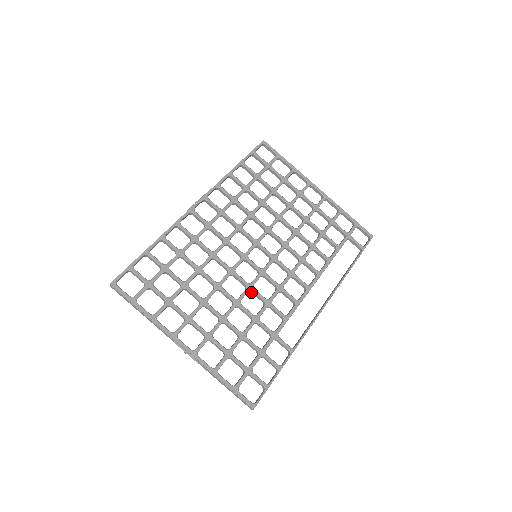
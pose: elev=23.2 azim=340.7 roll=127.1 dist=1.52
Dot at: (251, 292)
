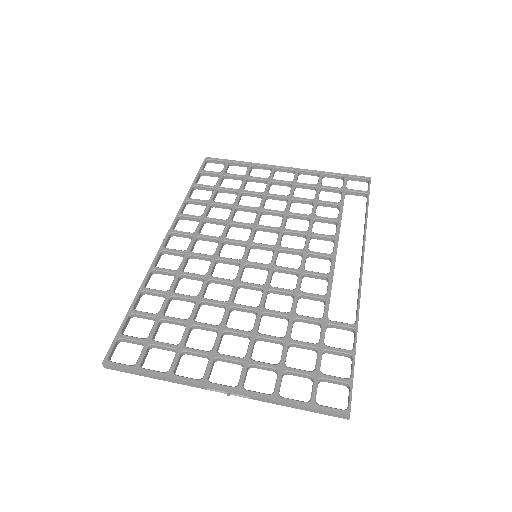
Dot at: occluded
